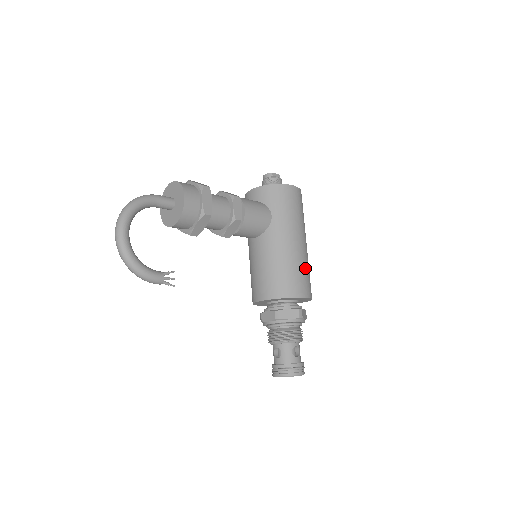
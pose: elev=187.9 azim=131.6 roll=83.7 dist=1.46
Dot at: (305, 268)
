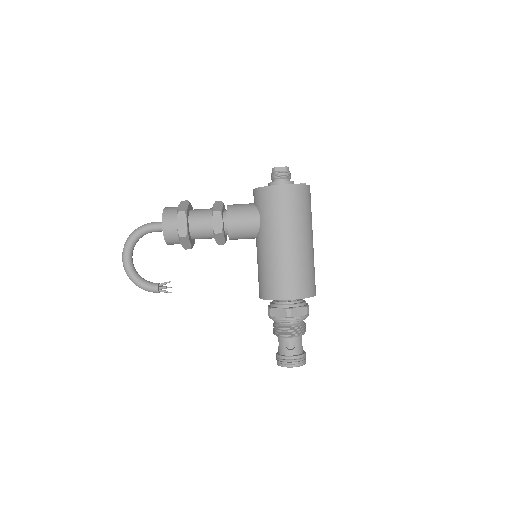
Dot at: (293, 270)
